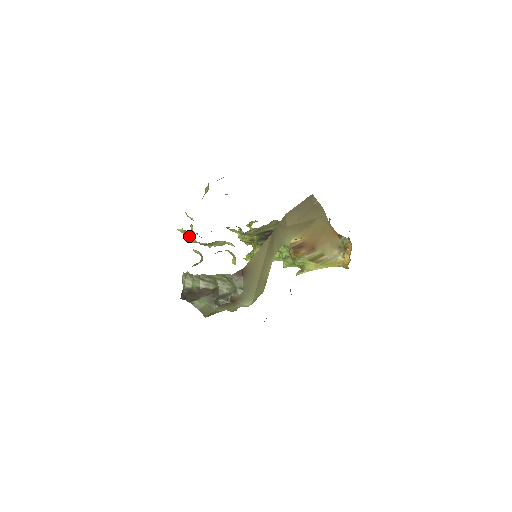
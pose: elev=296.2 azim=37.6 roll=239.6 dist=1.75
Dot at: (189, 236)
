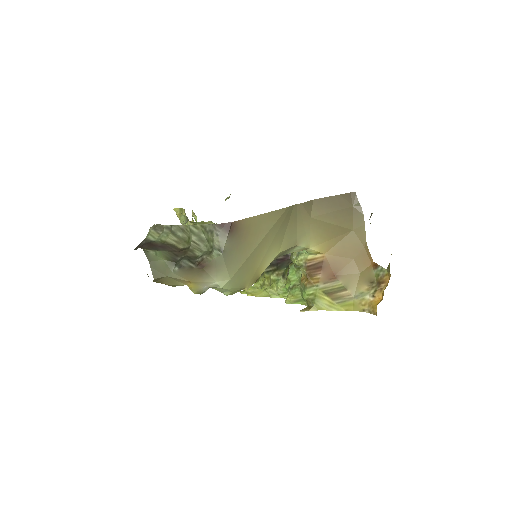
Dot at: occluded
